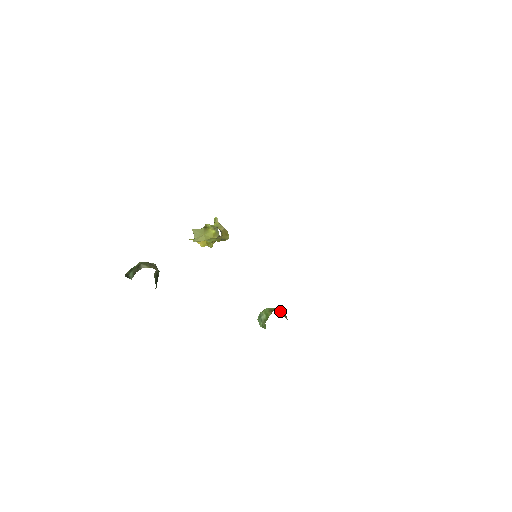
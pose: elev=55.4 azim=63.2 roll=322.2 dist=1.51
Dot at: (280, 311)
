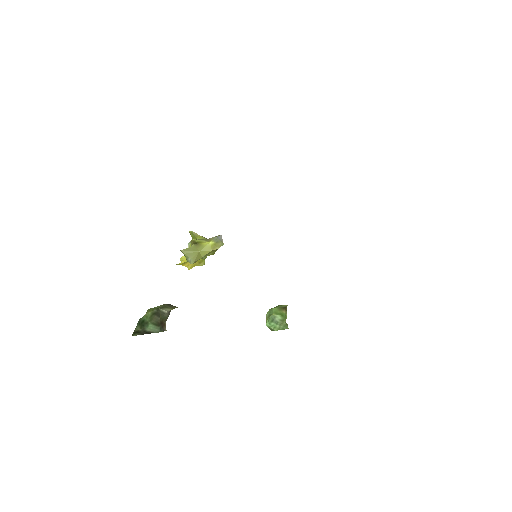
Dot at: occluded
